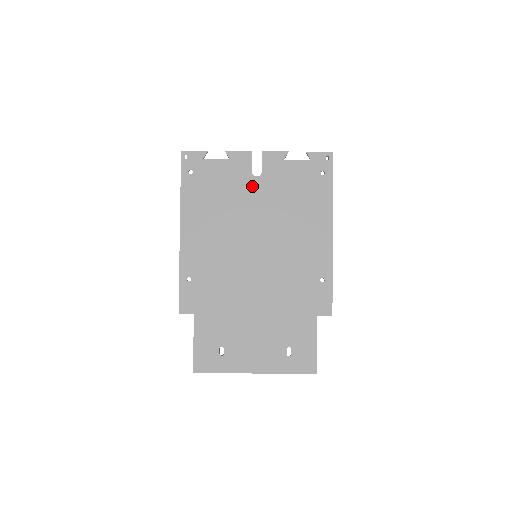
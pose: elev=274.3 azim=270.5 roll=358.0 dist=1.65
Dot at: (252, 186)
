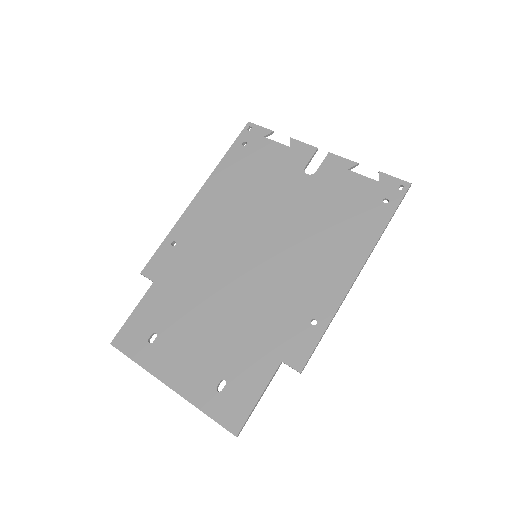
Dot at: (297, 181)
